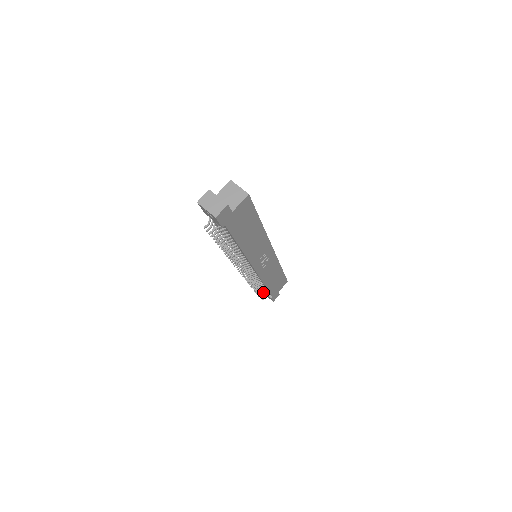
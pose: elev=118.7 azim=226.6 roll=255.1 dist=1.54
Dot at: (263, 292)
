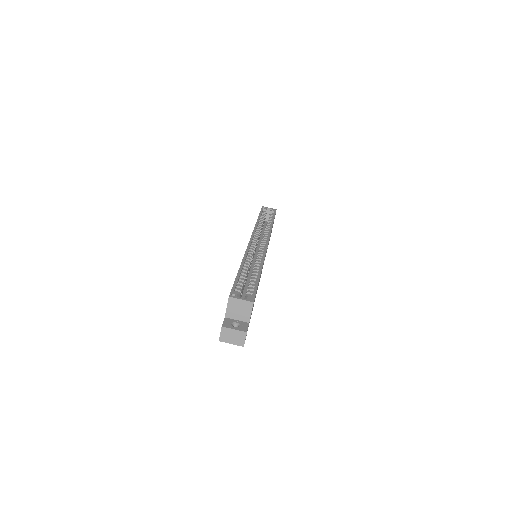
Dot at: occluded
